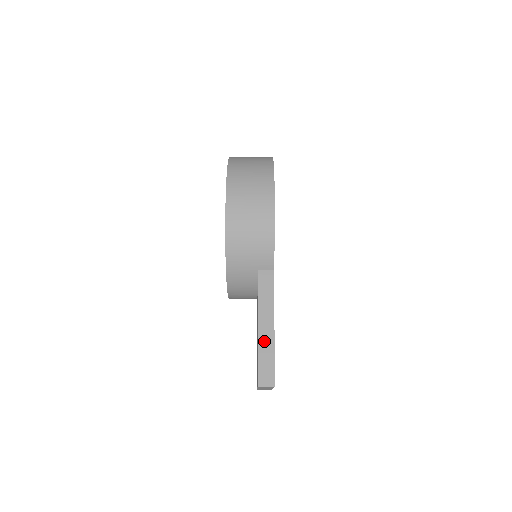
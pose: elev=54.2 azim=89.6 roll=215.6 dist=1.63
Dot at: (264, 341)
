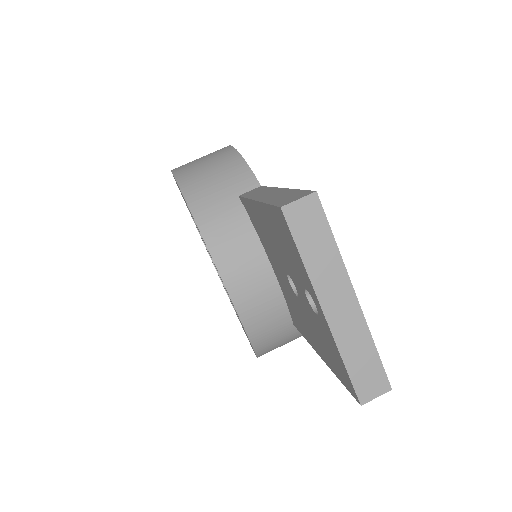
Dot at: (271, 197)
